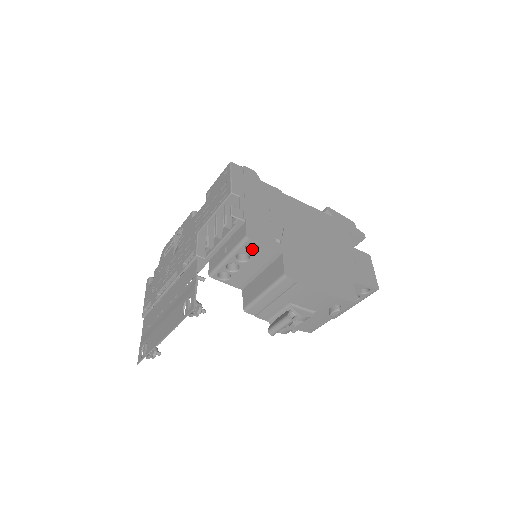
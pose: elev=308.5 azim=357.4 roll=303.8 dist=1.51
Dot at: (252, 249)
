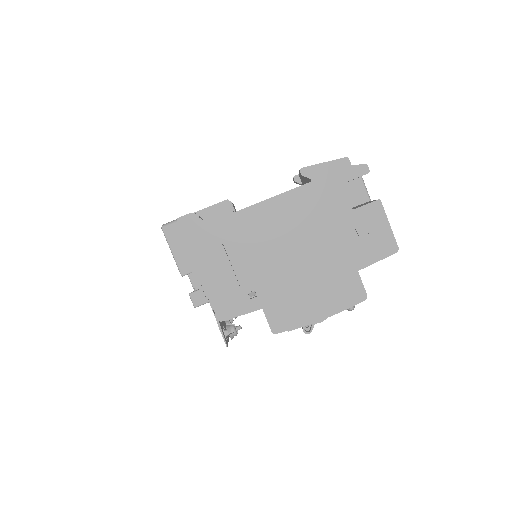
Dot at: occluded
